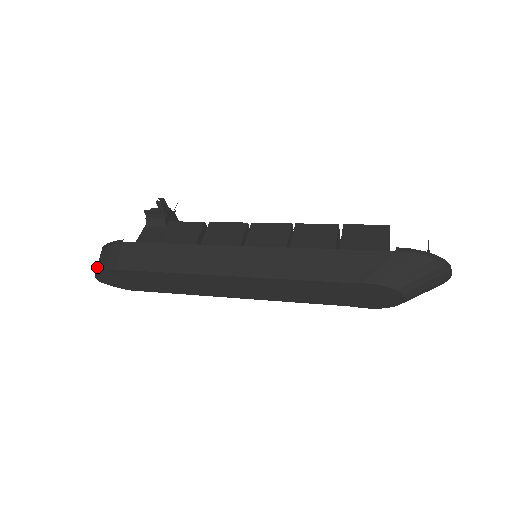
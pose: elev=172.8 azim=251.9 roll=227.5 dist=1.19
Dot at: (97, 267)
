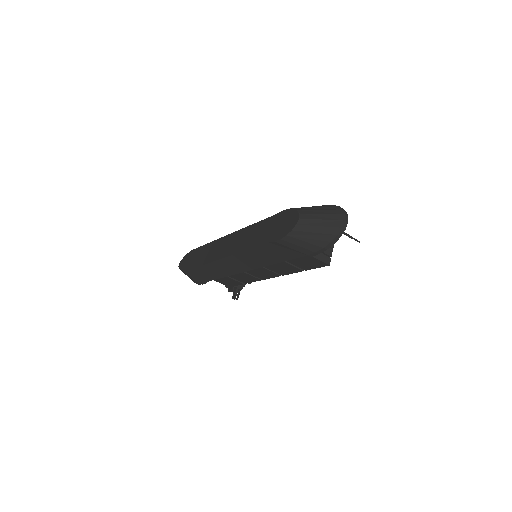
Dot at: occluded
